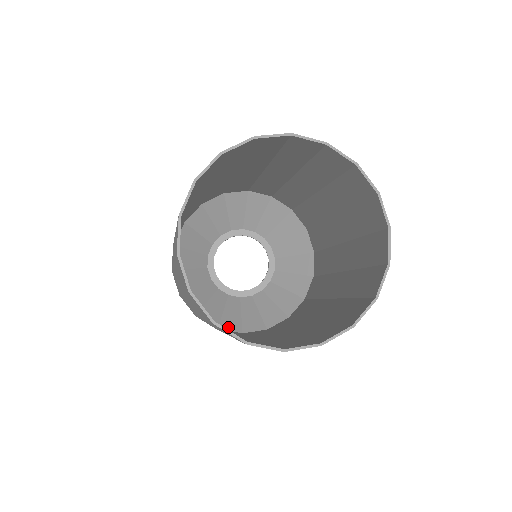
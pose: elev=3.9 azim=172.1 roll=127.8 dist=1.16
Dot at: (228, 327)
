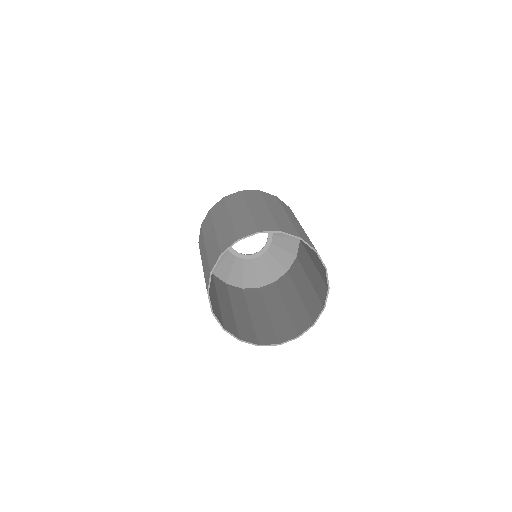
Dot at: (264, 283)
